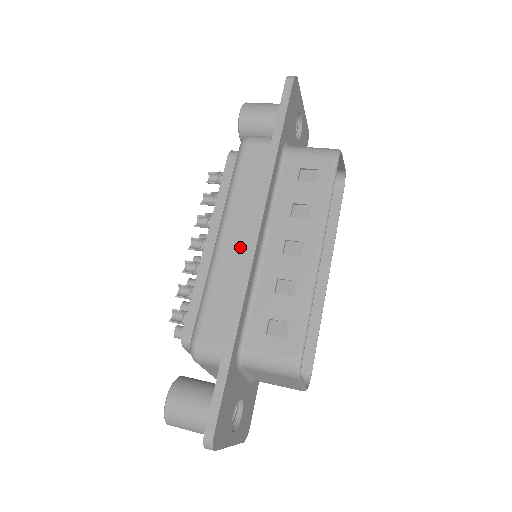
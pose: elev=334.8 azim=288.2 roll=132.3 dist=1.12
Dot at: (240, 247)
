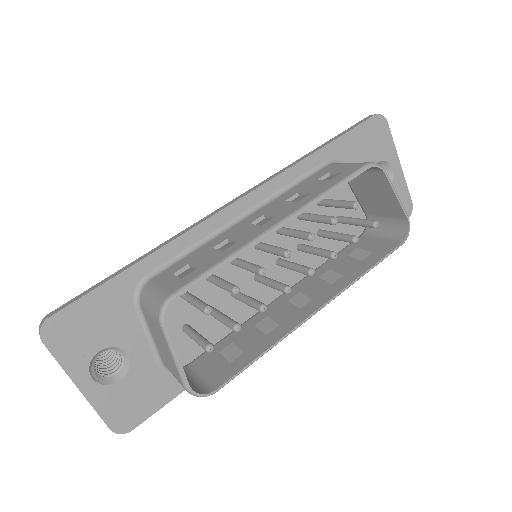
Dot at: occluded
